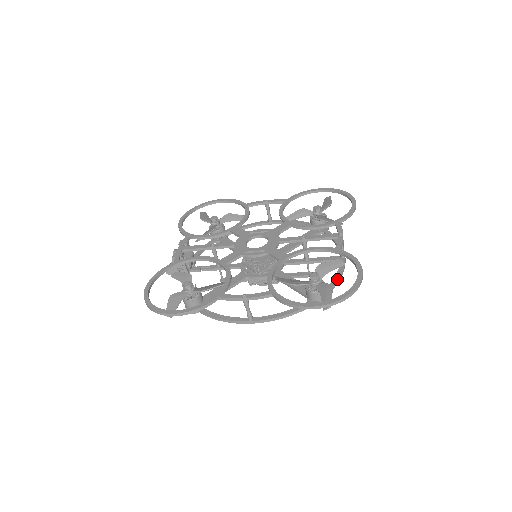
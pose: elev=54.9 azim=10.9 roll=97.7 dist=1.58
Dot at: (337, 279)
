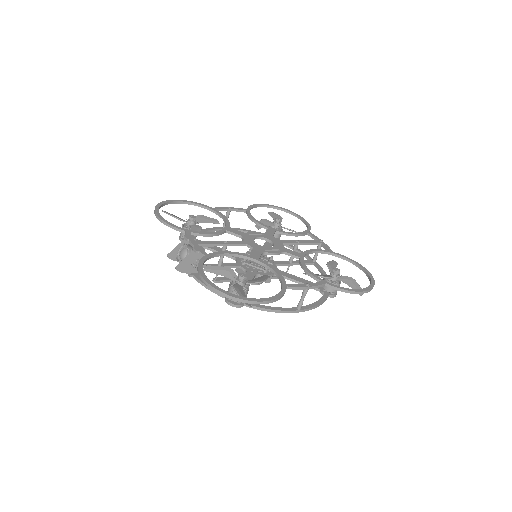
Dot at: occluded
